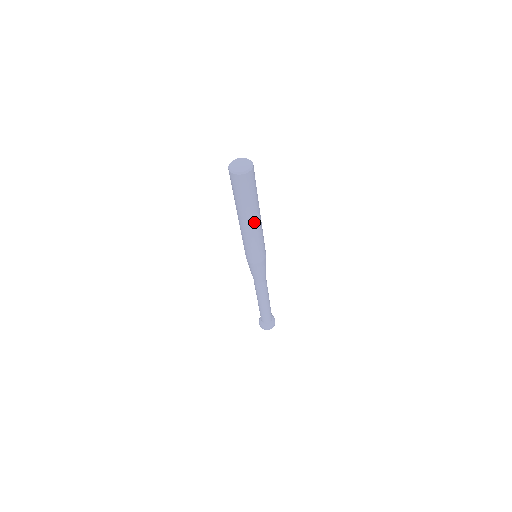
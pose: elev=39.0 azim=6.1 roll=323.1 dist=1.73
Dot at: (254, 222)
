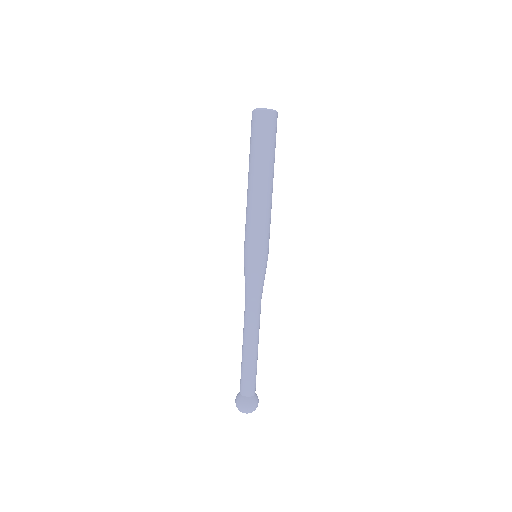
Dot at: (262, 185)
